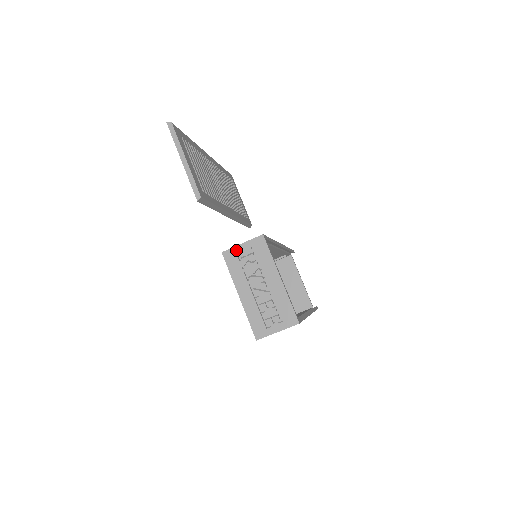
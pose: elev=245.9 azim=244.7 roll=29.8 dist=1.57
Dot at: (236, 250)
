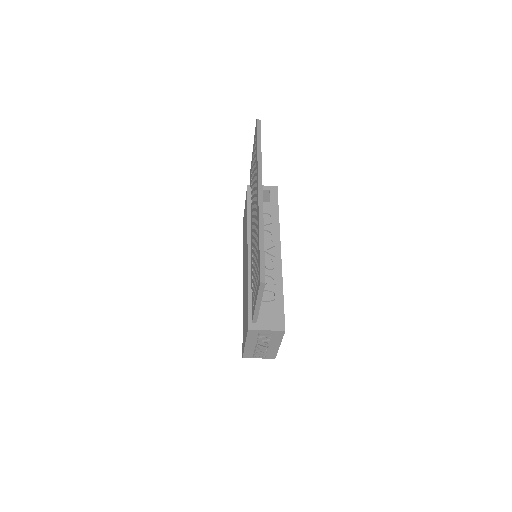
Dot at: (260, 332)
